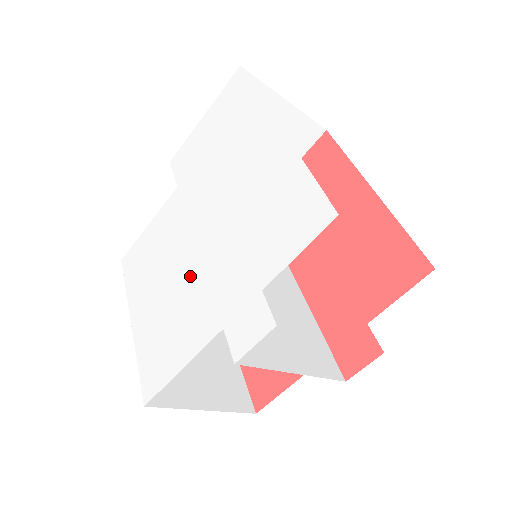
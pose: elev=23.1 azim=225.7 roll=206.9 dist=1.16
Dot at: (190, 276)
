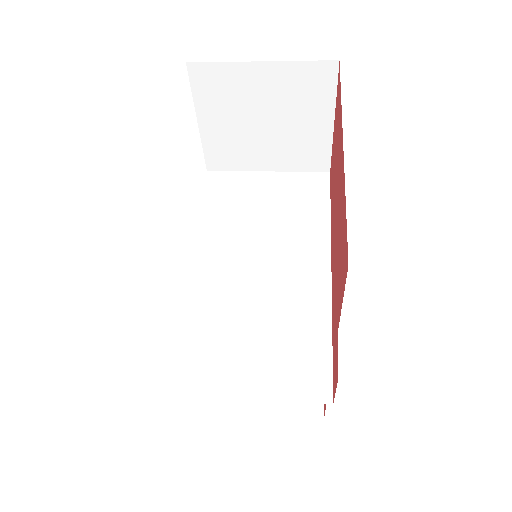
Dot at: occluded
